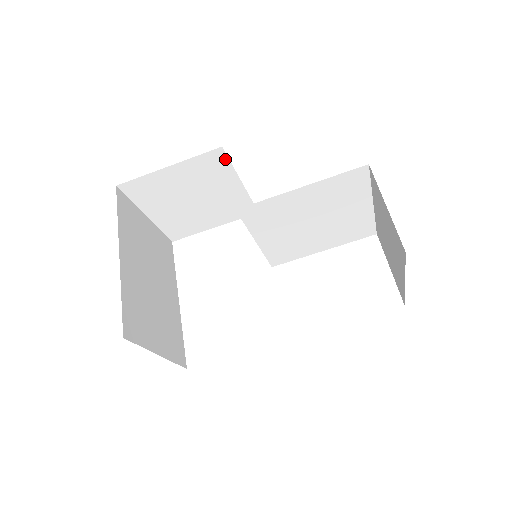
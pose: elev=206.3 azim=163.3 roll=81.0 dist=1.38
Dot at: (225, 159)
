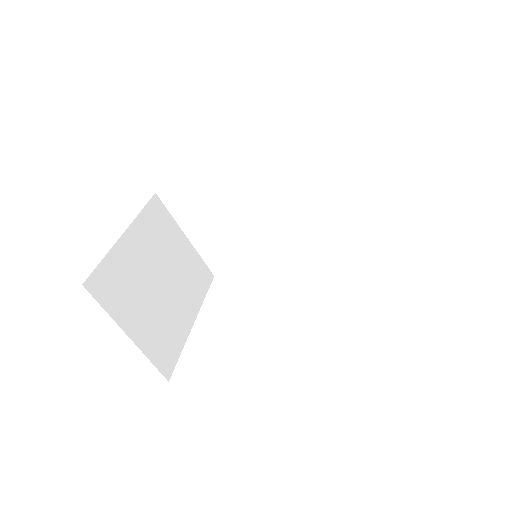
Dot at: (249, 168)
